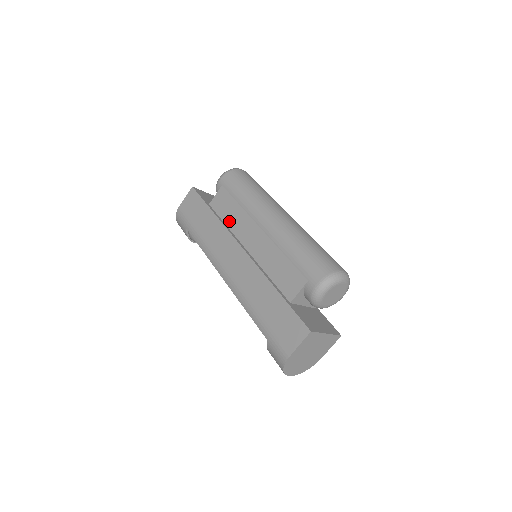
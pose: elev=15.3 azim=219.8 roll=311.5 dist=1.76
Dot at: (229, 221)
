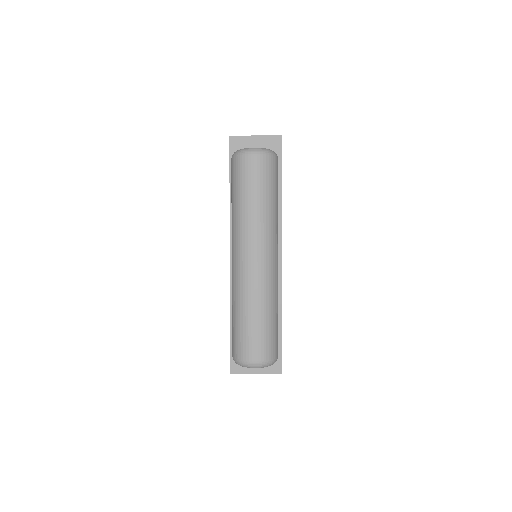
Dot at: occluded
